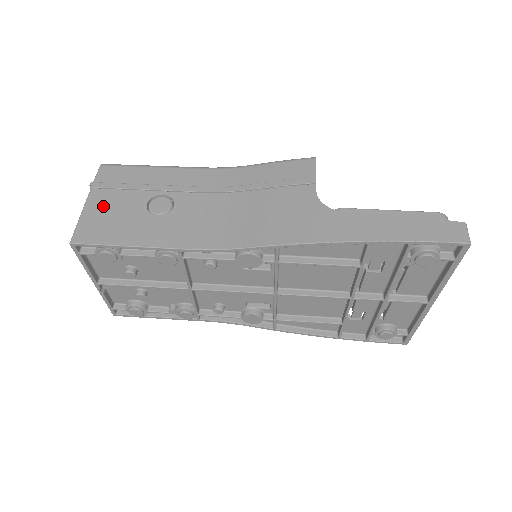
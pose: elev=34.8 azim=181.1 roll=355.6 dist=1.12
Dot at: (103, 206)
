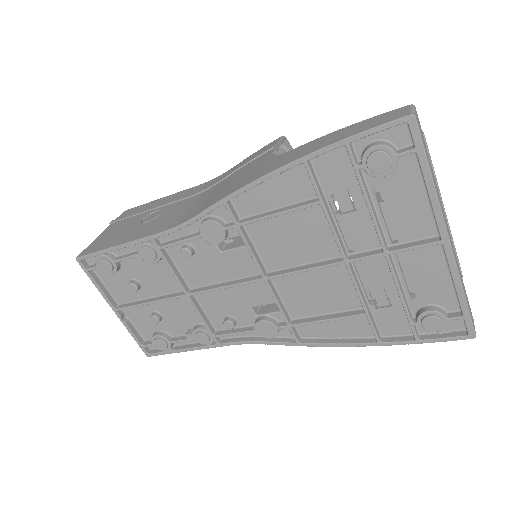
Dot at: (111, 231)
